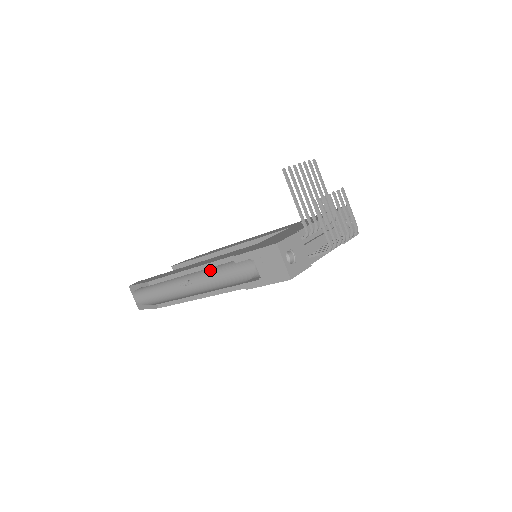
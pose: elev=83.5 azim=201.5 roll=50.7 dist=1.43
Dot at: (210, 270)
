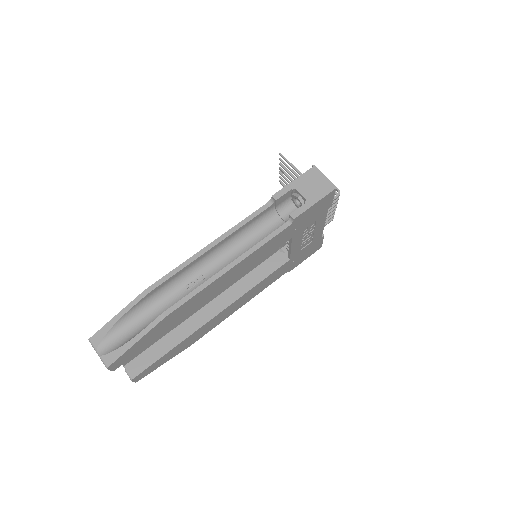
Dot at: (231, 246)
